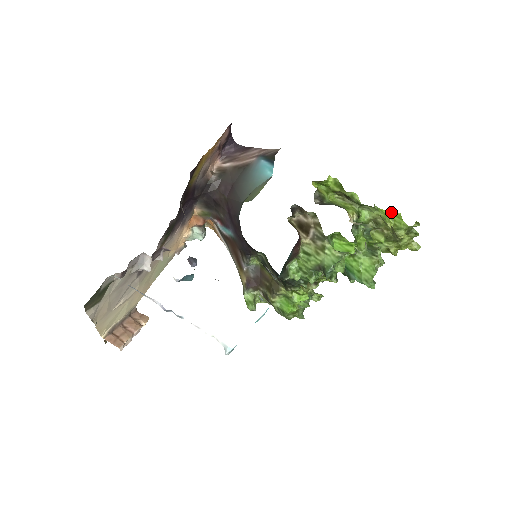
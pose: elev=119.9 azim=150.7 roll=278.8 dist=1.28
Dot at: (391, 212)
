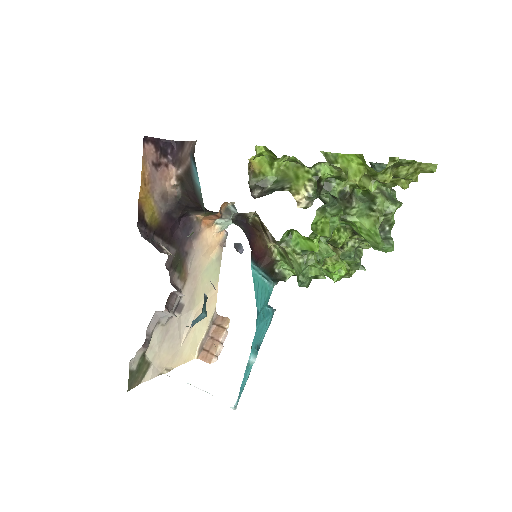
Dot at: (354, 154)
